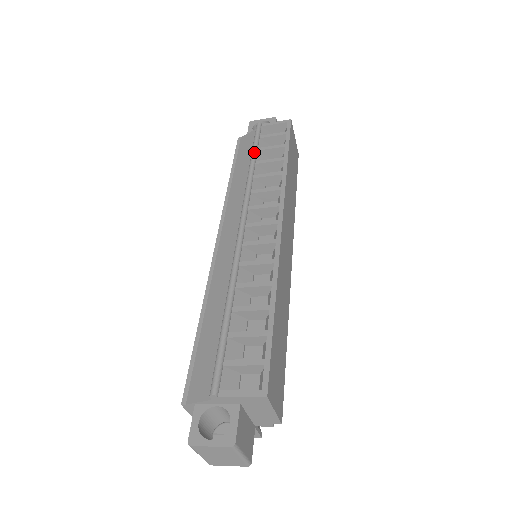
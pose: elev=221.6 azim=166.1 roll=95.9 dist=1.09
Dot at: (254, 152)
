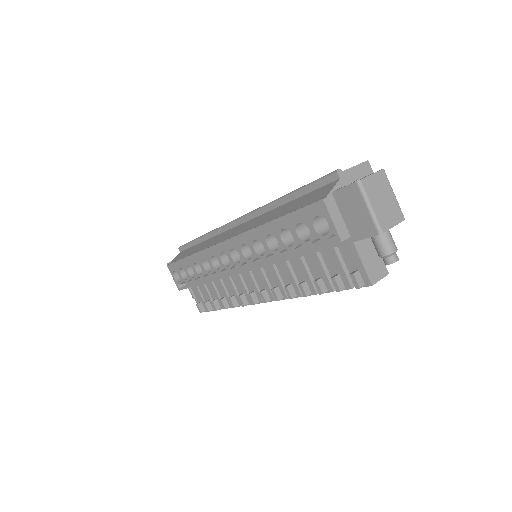
Dot at: (197, 238)
